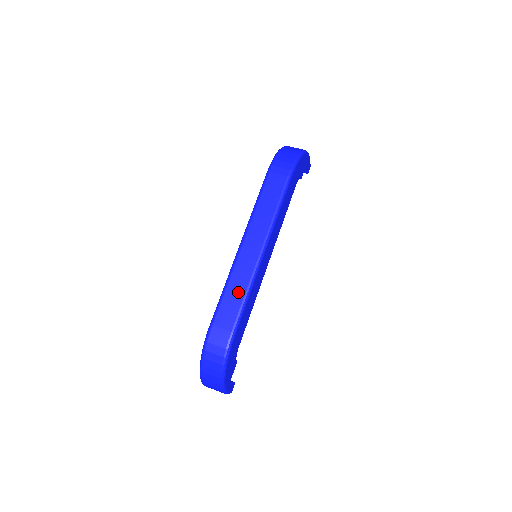
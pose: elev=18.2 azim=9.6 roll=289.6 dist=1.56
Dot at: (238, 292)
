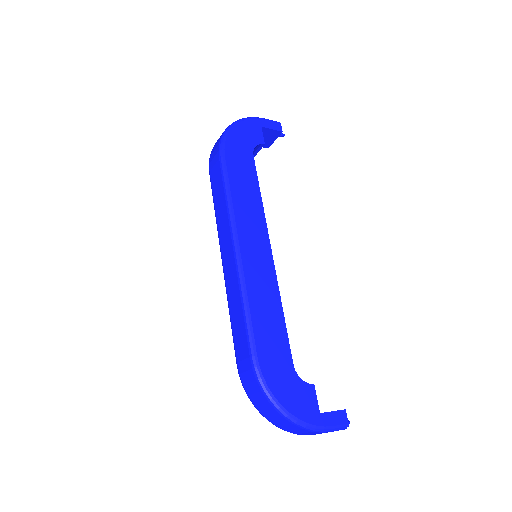
Dot at: (237, 309)
